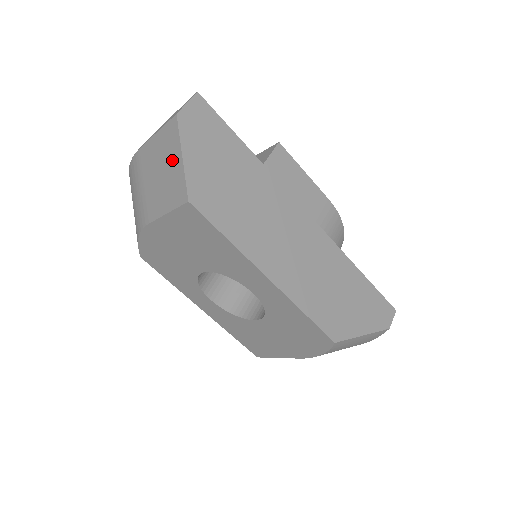
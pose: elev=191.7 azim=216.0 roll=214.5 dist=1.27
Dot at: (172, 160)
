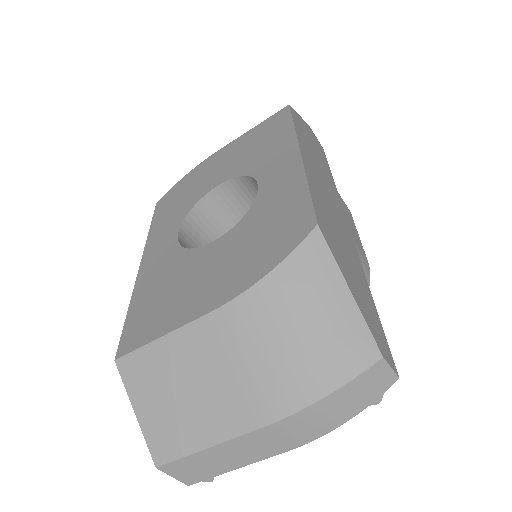
Dot at: occluded
